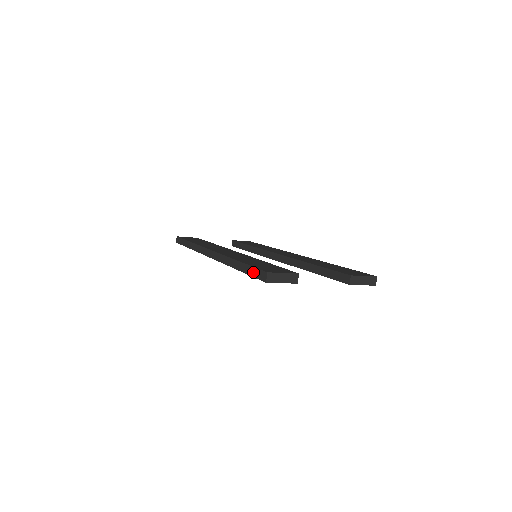
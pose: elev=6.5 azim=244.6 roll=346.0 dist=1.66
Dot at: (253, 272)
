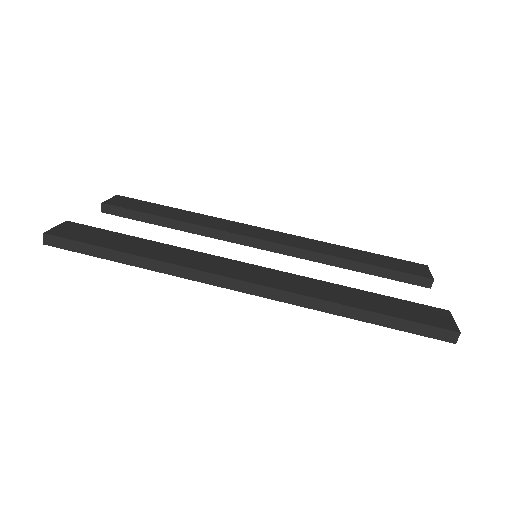
Dot at: (418, 329)
